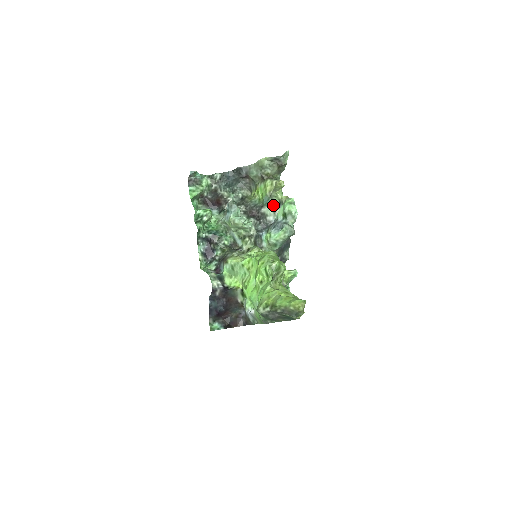
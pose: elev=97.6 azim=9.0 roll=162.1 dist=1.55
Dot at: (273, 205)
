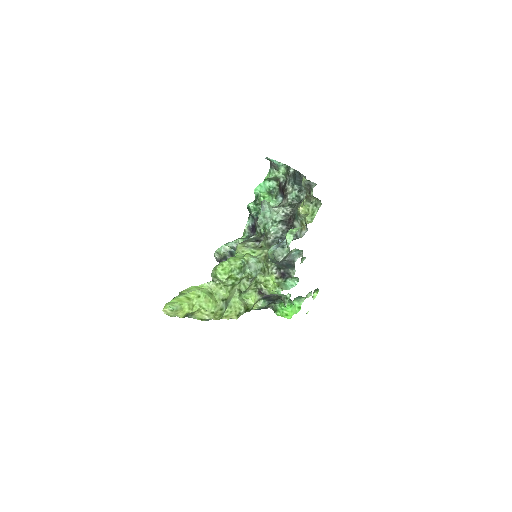
Dot at: (302, 224)
